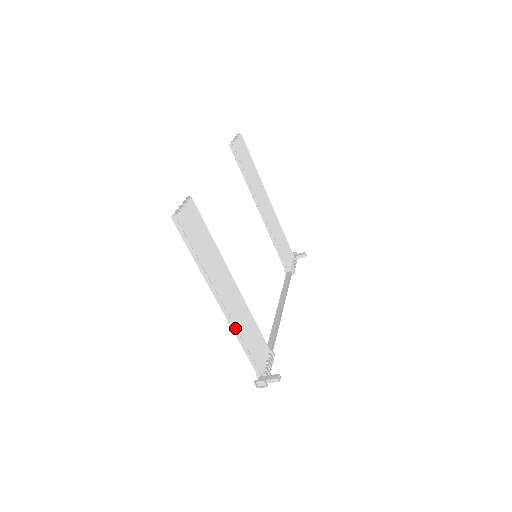
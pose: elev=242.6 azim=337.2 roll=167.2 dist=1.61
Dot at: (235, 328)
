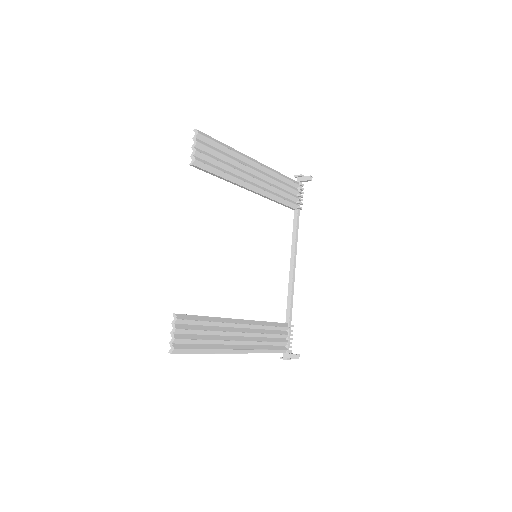
Dot at: occluded
